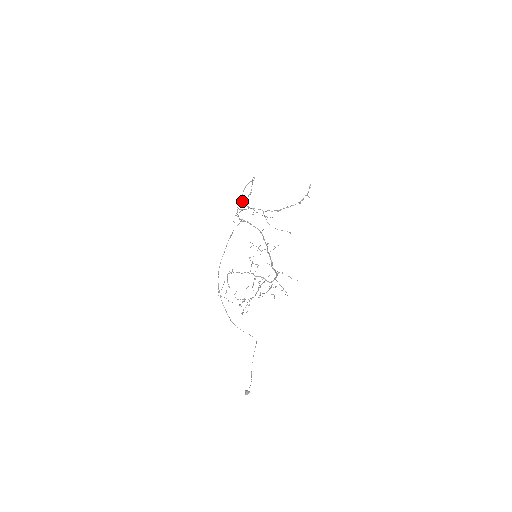
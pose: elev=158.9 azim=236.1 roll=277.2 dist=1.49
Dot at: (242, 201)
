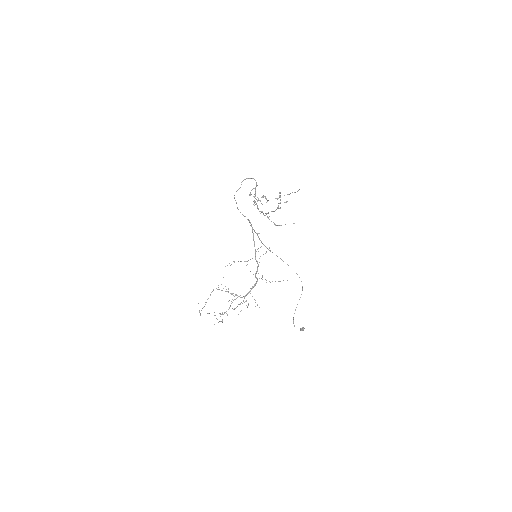
Dot at: occluded
